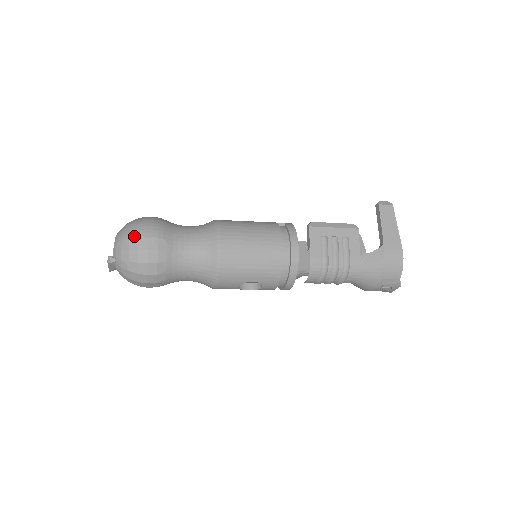
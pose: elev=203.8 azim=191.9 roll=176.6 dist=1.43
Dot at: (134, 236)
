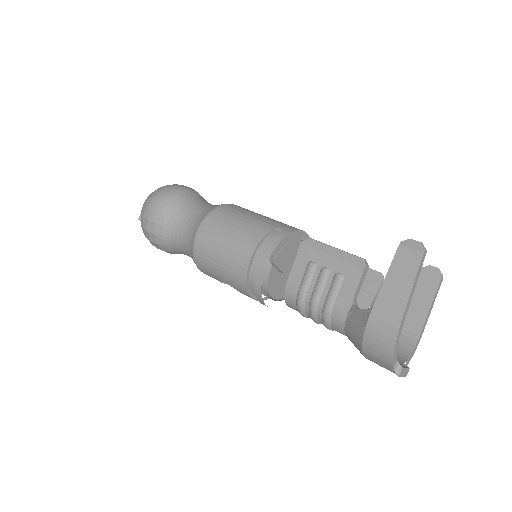
Dot at: (146, 203)
